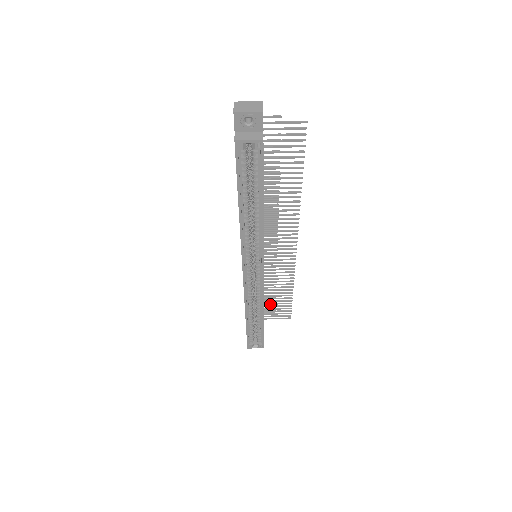
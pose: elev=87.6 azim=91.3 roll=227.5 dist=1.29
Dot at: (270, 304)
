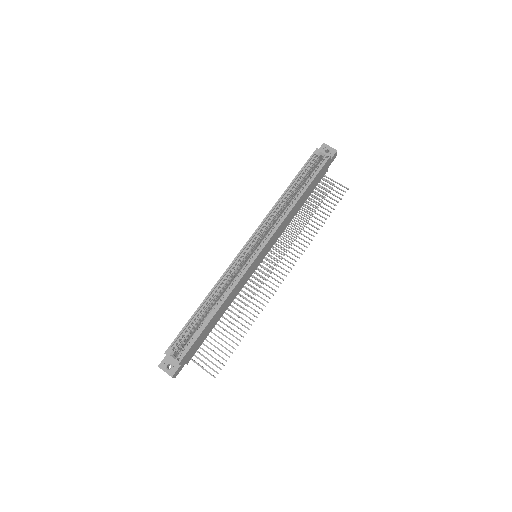
Dot at: (215, 340)
